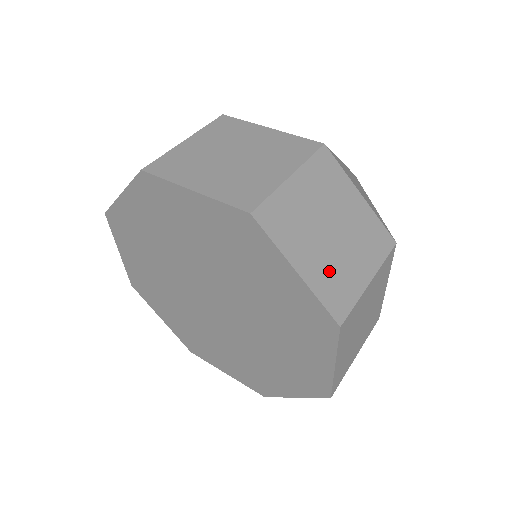
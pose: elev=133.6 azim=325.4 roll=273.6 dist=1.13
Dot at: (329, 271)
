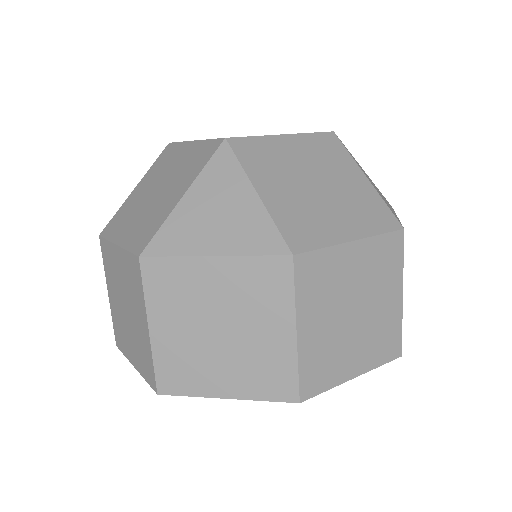
Dot at: occluded
